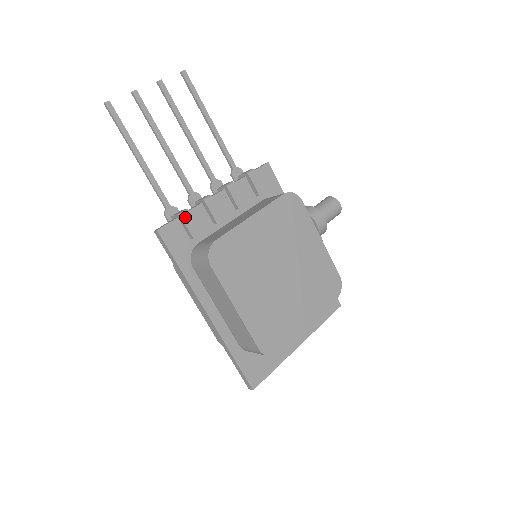
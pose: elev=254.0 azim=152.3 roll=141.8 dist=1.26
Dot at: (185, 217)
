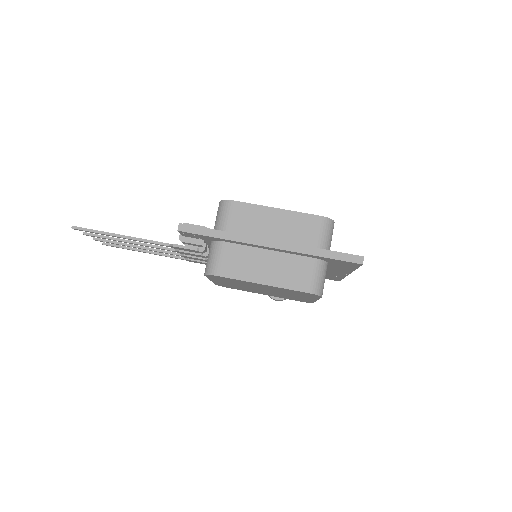
Dot at: (188, 224)
